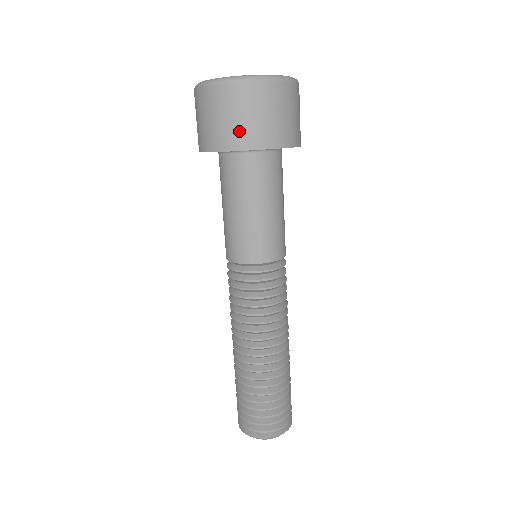
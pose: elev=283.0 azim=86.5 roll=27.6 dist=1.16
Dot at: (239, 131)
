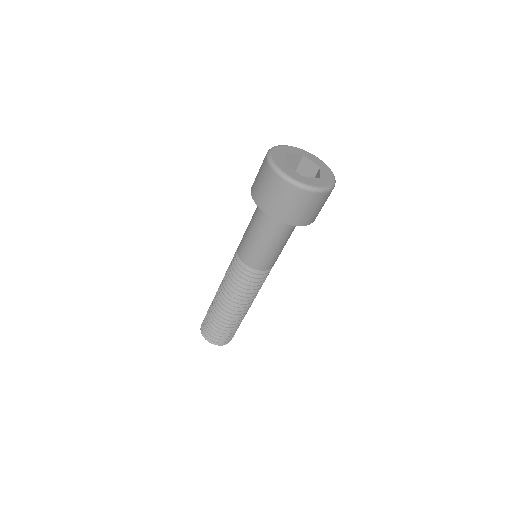
Dot at: (280, 210)
